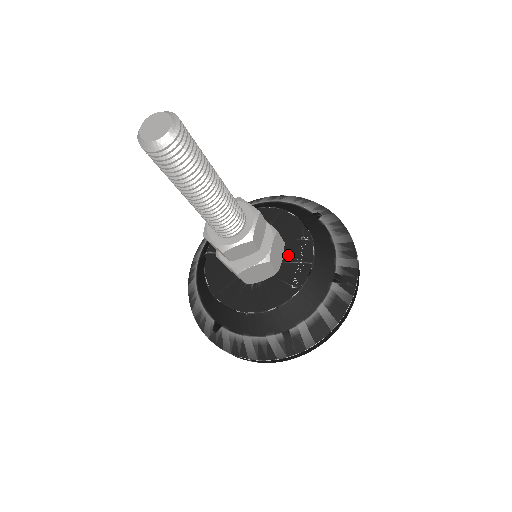
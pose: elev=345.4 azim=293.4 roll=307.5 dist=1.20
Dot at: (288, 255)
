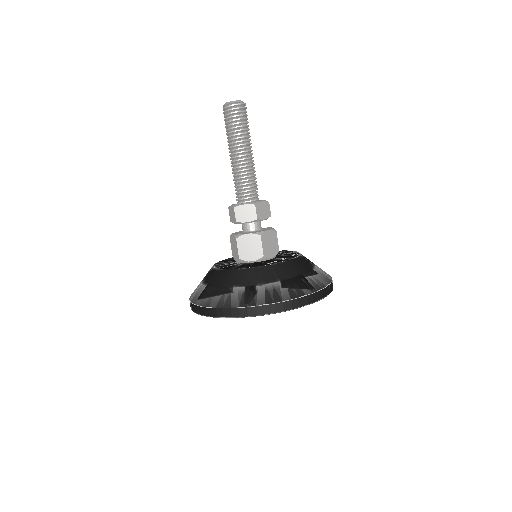
Dot at: (278, 258)
